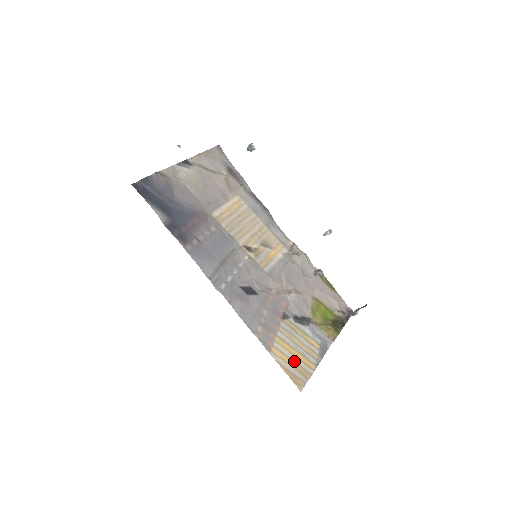
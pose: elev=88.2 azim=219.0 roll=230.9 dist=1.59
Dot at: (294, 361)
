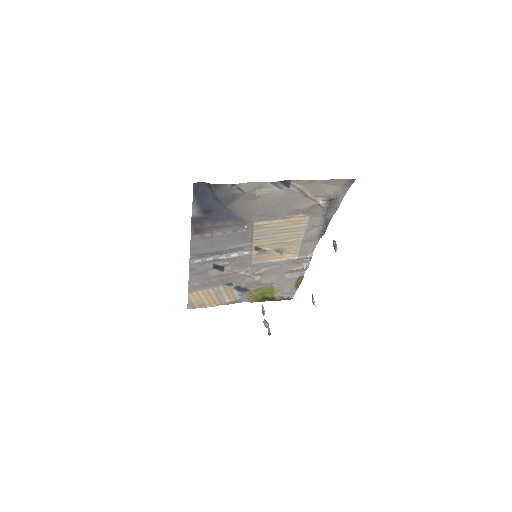
Dot at: (202, 300)
